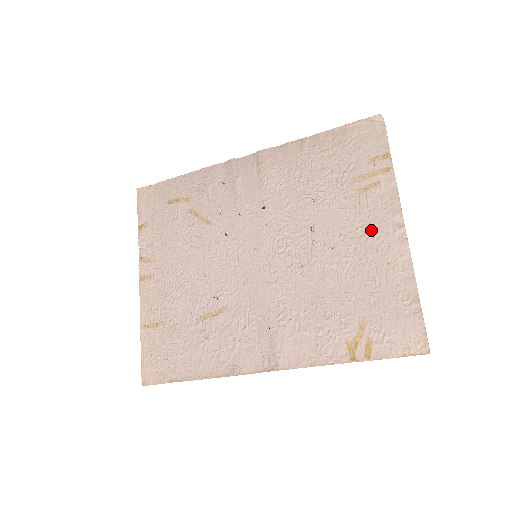
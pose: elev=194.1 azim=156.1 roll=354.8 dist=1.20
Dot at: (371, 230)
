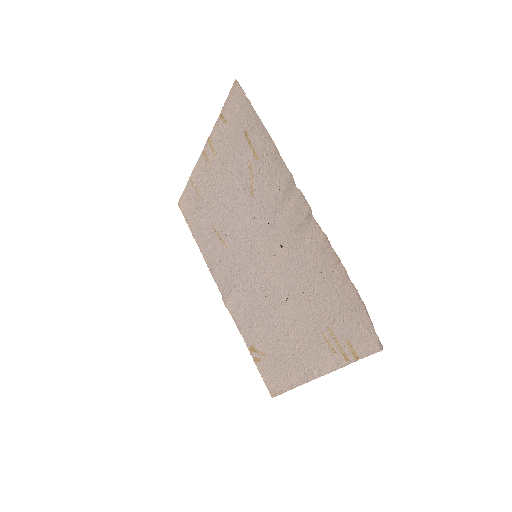
Dot at: (306, 351)
